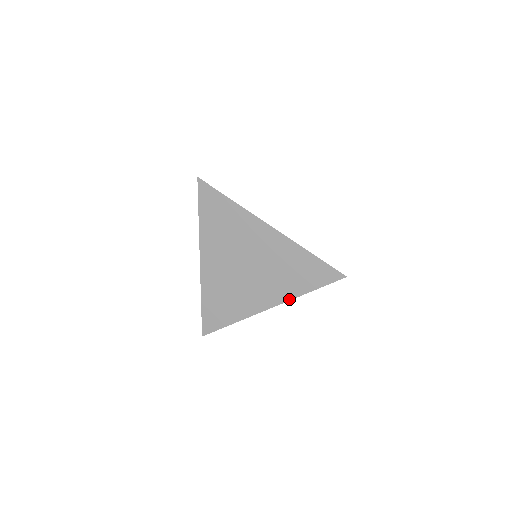
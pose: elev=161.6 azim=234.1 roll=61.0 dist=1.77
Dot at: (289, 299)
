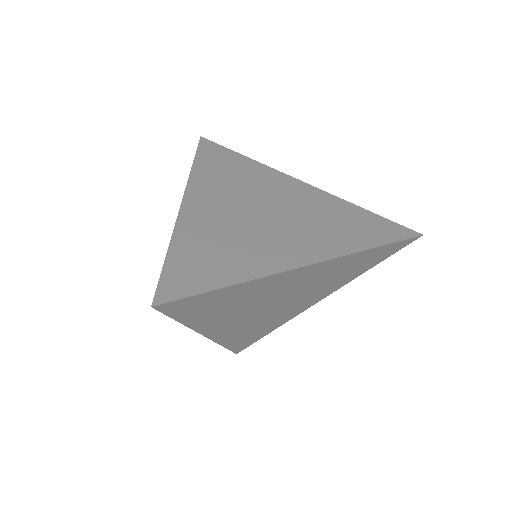
Dot at: (343, 254)
